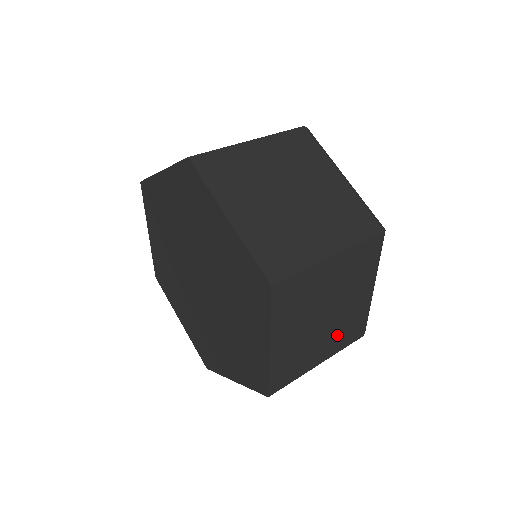
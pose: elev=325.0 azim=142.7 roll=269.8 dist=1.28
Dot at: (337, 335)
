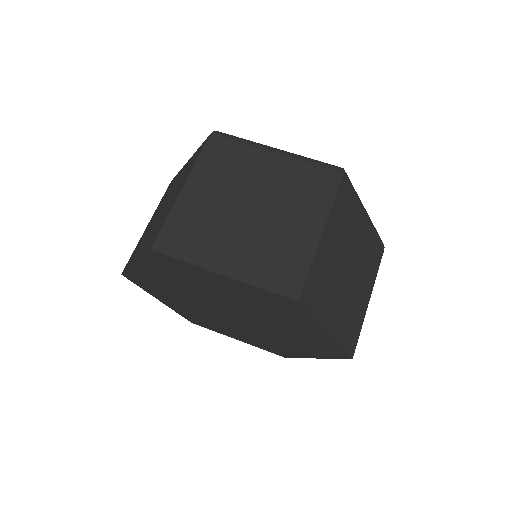
Dot at: (366, 271)
